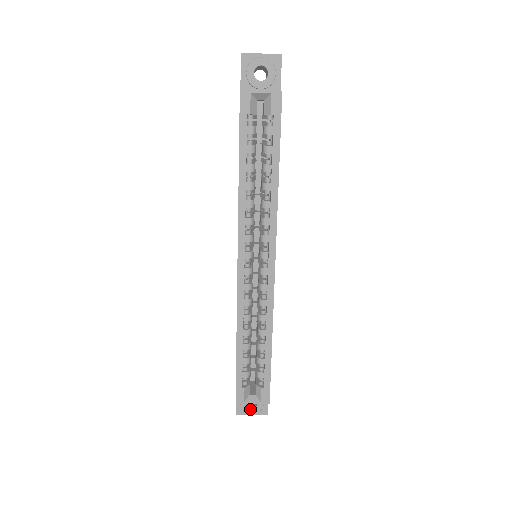
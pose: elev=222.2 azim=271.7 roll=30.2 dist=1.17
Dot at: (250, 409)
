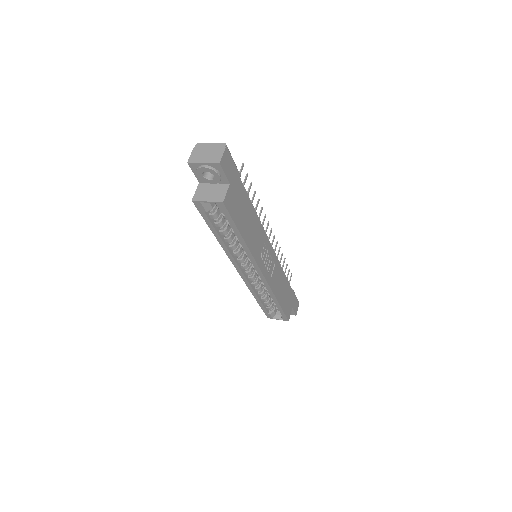
Dot at: occluded
